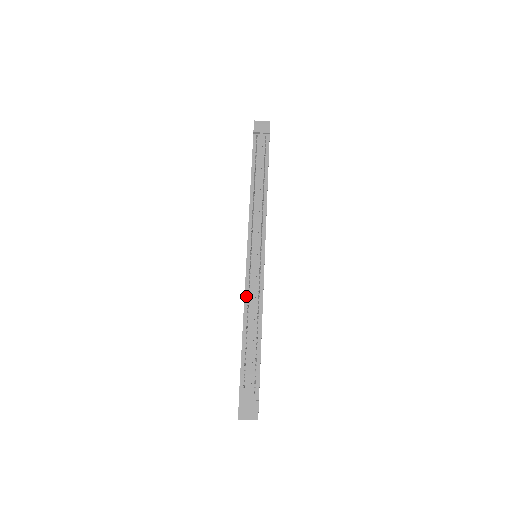
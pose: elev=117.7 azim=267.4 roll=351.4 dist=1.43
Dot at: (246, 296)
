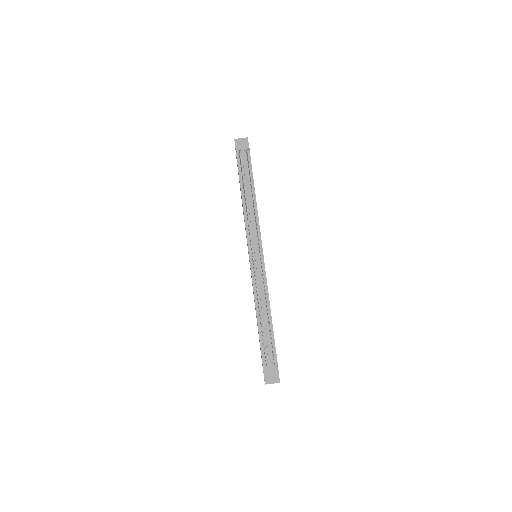
Dot at: (255, 291)
